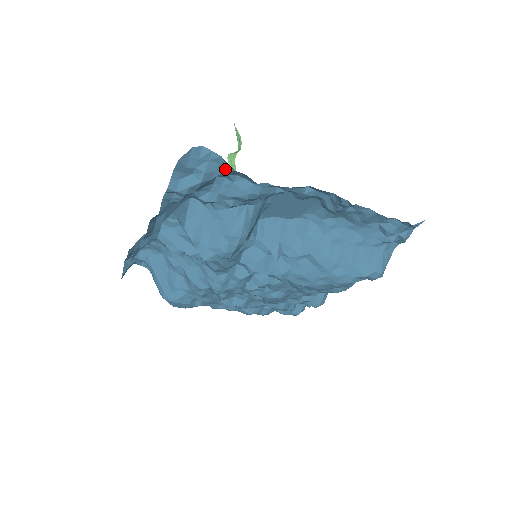
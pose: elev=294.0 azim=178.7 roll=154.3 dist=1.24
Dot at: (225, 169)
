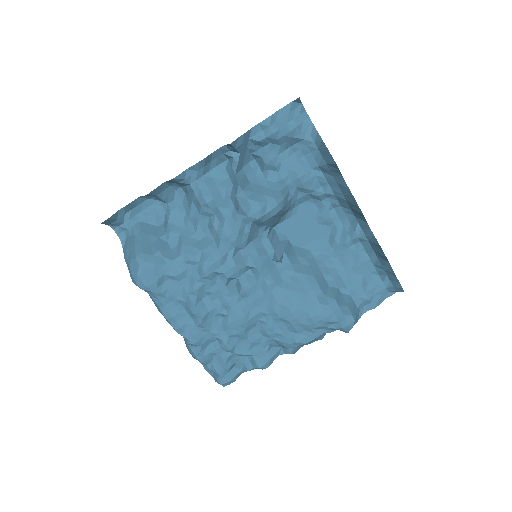
Dot at: (307, 137)
